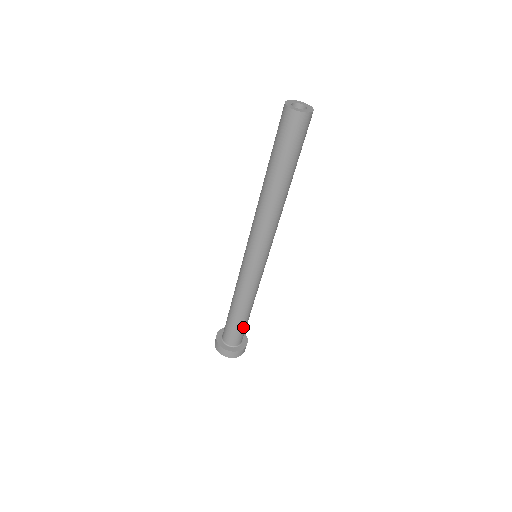
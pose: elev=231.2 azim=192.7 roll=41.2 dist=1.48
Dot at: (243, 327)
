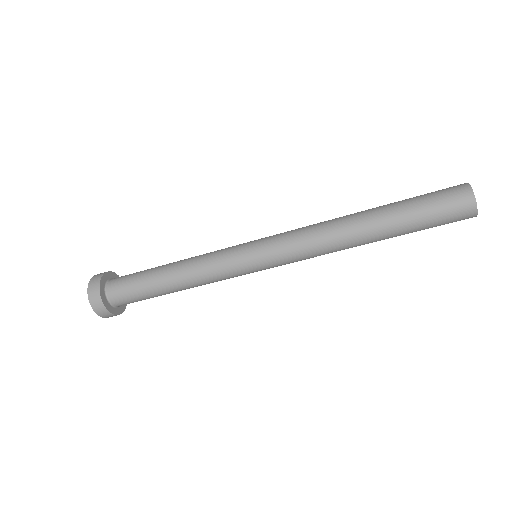
Dot at: (148, 297)
